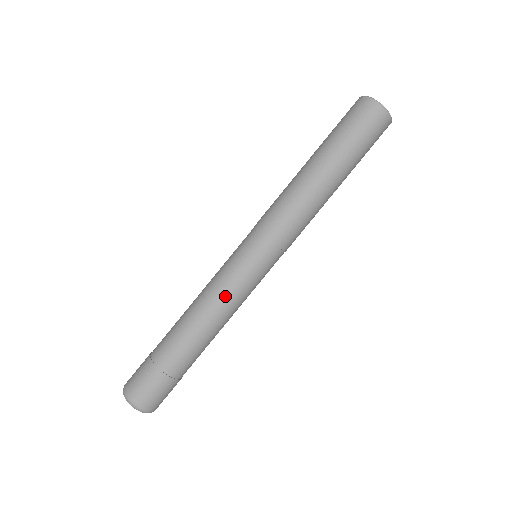
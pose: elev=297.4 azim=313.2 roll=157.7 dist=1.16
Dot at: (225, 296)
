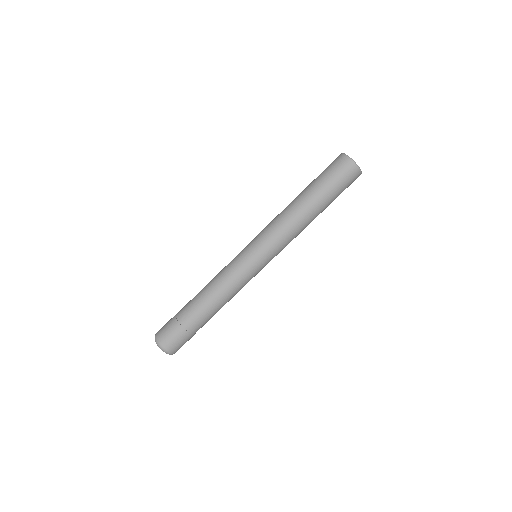
Dot at: (227, 277)
